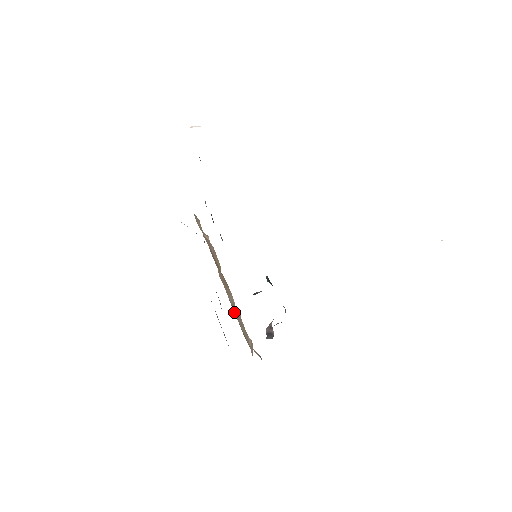
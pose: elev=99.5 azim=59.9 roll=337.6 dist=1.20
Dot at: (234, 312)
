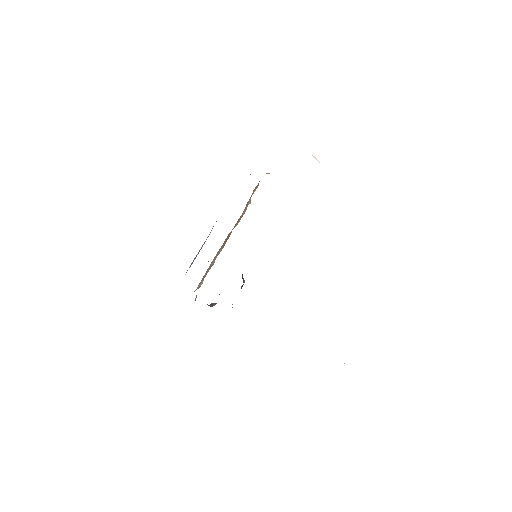
Dot at: (212, 262)
